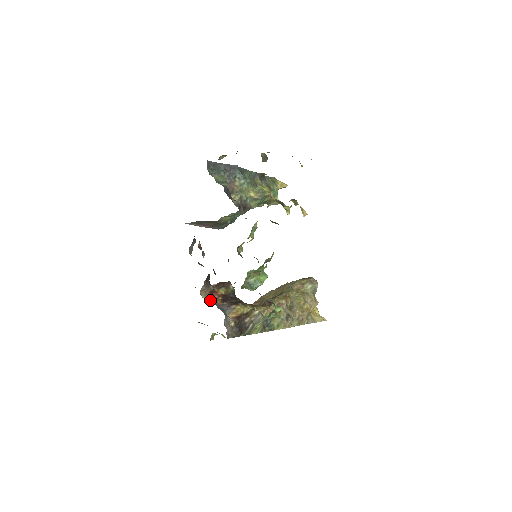
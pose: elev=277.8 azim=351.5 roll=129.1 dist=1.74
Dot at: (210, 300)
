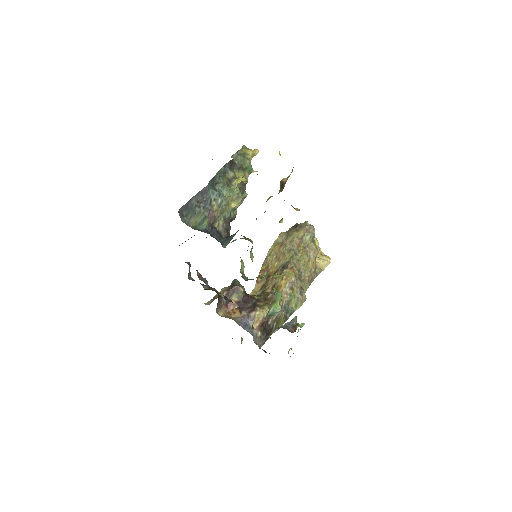
Dot at: (229, 316)
